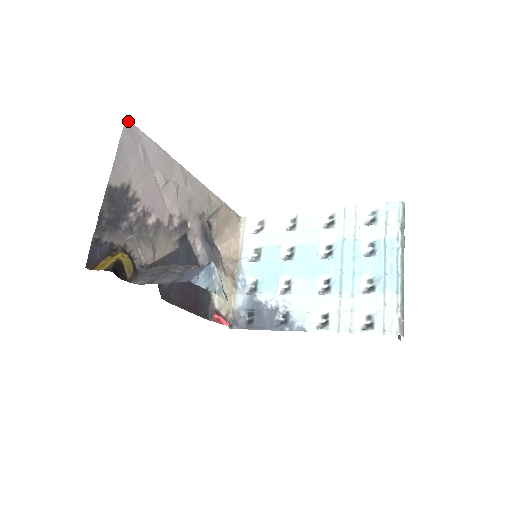
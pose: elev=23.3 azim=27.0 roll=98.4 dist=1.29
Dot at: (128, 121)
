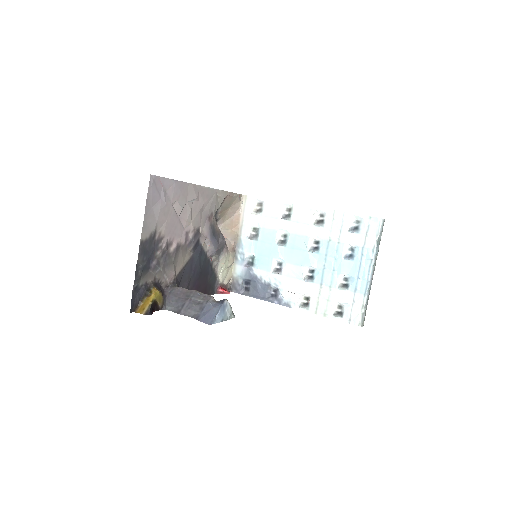
Dot at: (152, 176)
